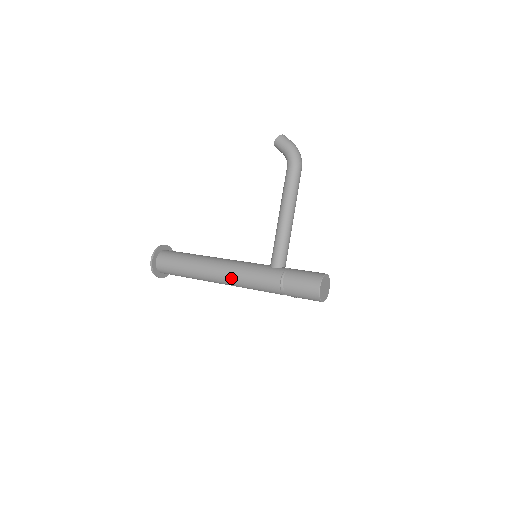
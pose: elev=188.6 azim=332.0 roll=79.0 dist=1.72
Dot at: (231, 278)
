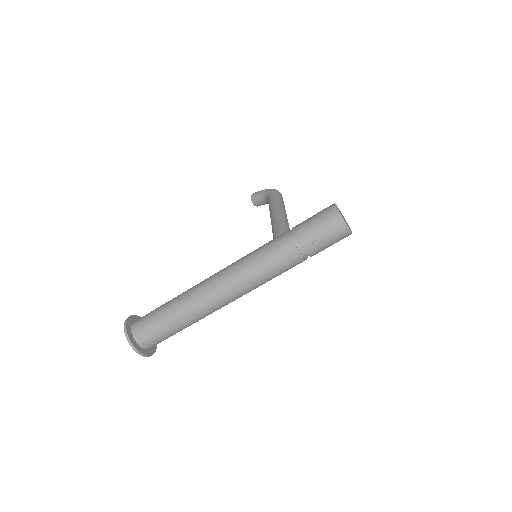
Dot at: (230, 272)
